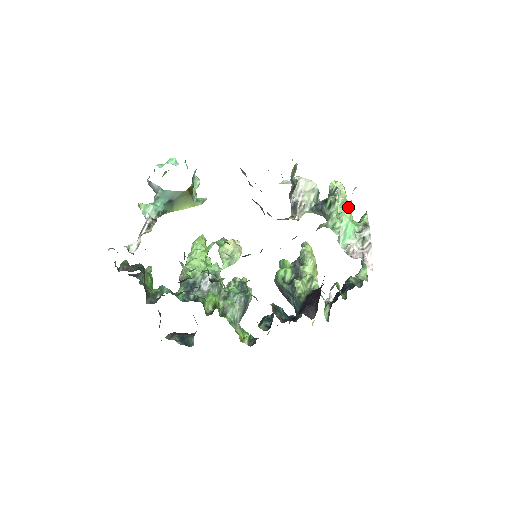
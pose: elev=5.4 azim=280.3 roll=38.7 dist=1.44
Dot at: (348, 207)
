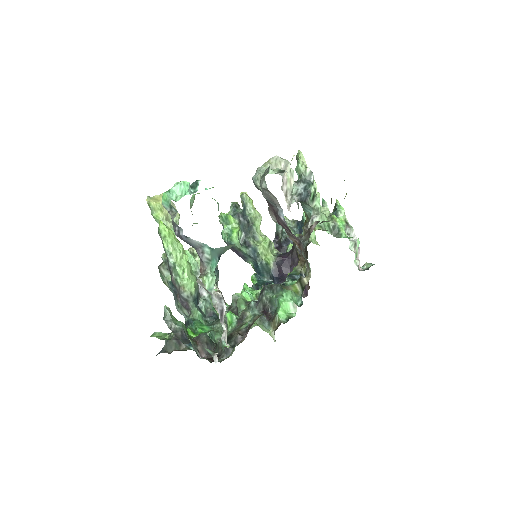
Dot at: occluded
